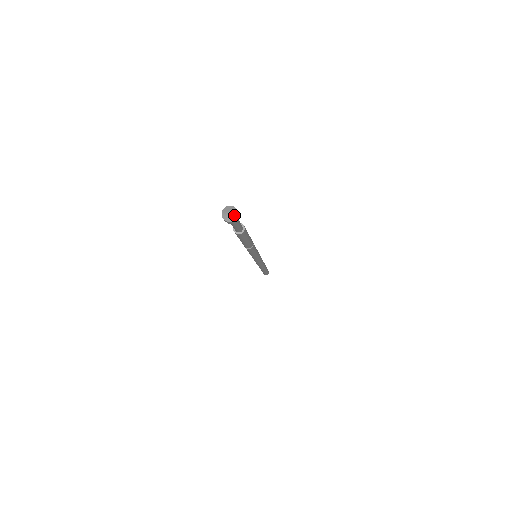
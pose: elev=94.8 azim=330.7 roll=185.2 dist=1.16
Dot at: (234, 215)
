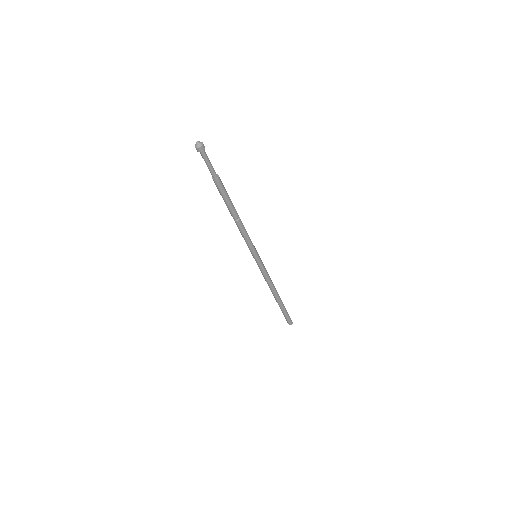
Dot at: (201, 143)
